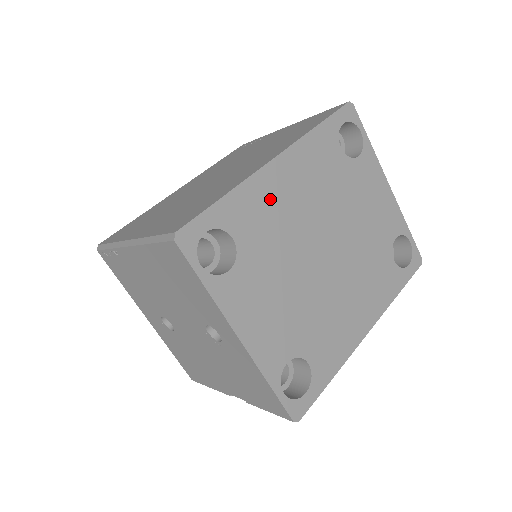
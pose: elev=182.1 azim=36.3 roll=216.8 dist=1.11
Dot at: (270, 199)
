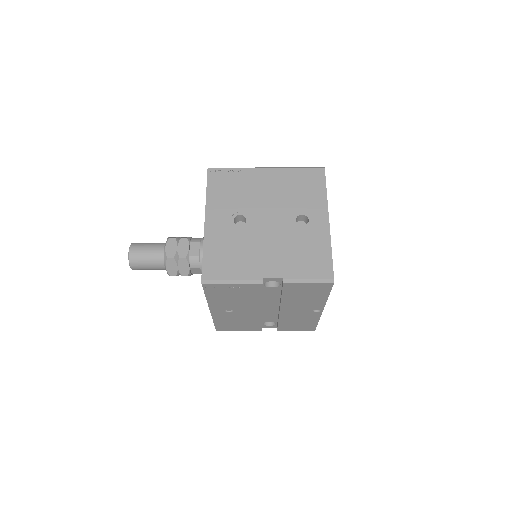
Dot at: occluded
